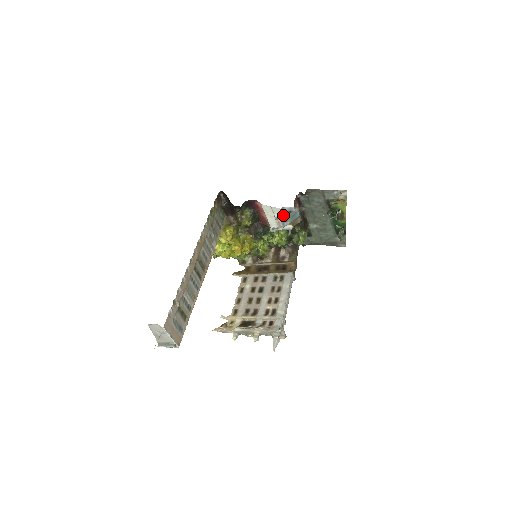
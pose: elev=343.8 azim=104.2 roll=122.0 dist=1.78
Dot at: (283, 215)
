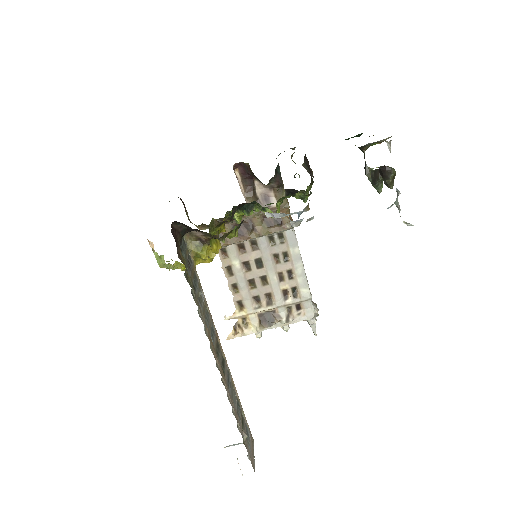
Dot at: occluded
